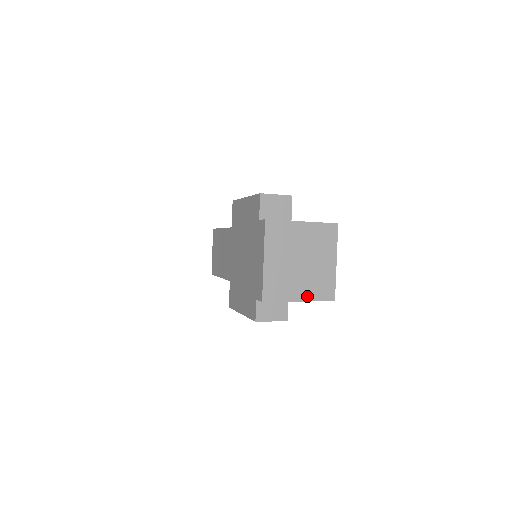
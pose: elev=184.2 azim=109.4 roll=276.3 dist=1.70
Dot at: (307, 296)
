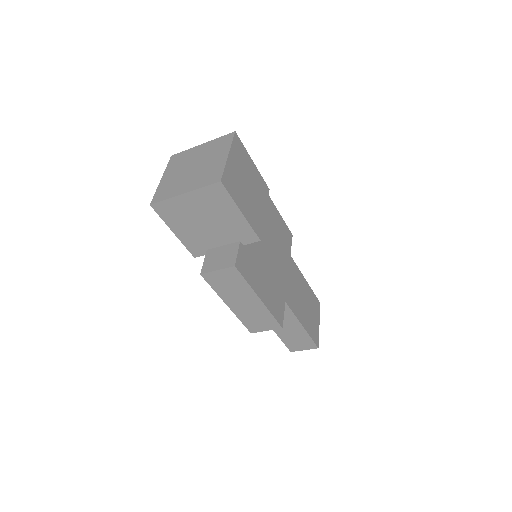
Dot at: (192, 187)
